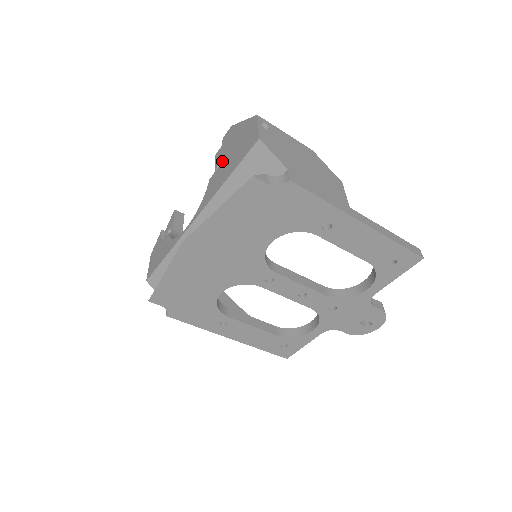
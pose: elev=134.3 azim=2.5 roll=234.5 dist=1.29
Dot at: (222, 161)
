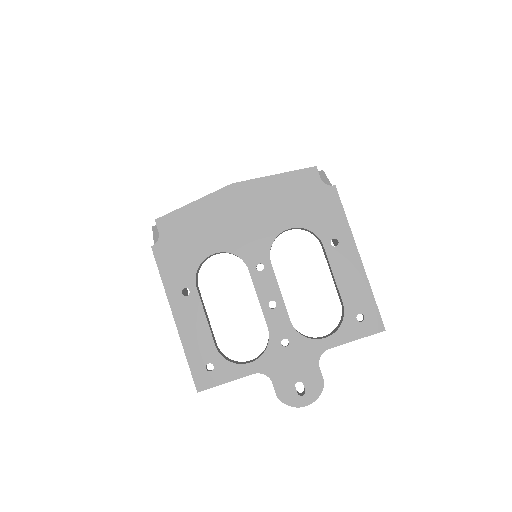
Dot at: occluded
